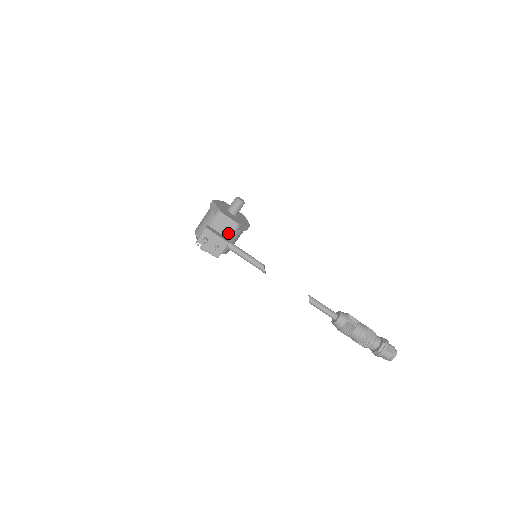
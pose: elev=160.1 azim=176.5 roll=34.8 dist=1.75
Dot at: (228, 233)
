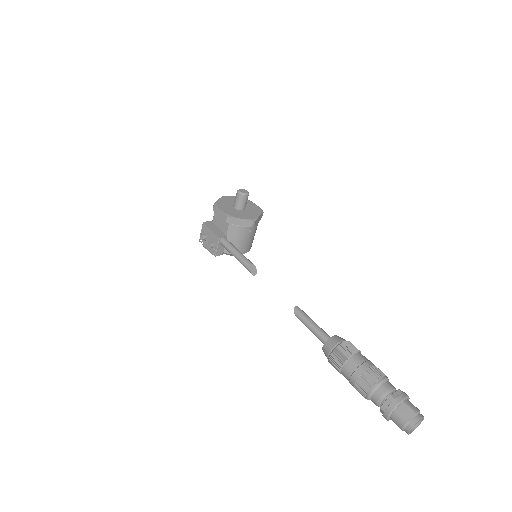
Dot at: (225, 228)
